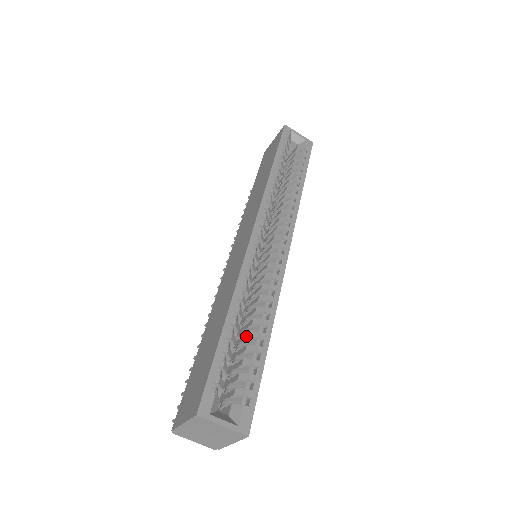
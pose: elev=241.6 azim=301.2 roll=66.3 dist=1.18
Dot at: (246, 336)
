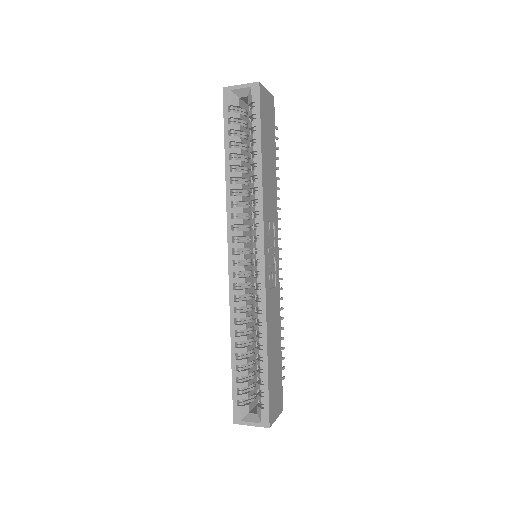
Dot at: occluded
